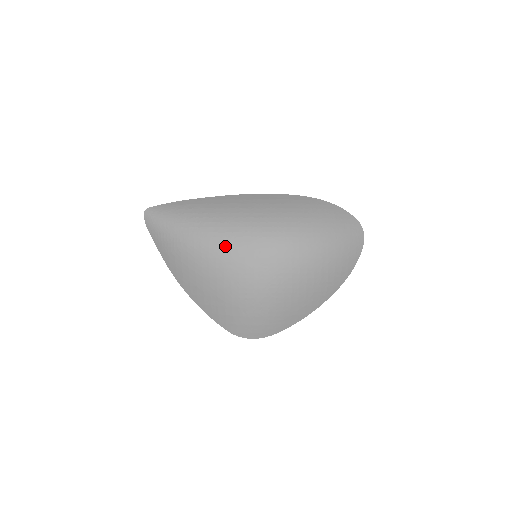
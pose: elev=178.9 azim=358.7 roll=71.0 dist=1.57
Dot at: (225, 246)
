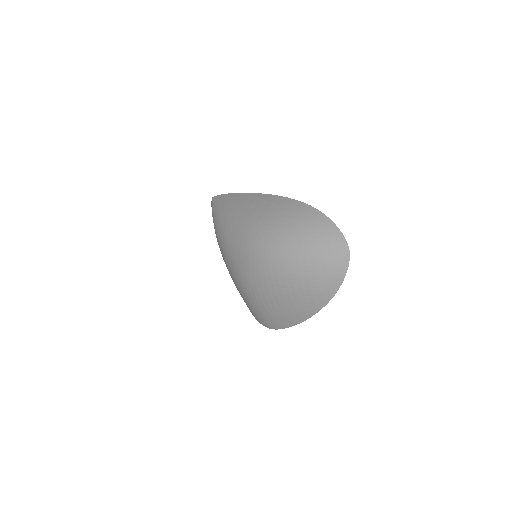
Dot at: (228, 243)
